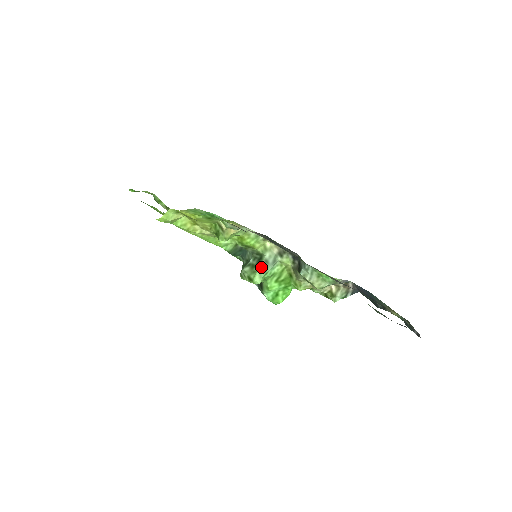
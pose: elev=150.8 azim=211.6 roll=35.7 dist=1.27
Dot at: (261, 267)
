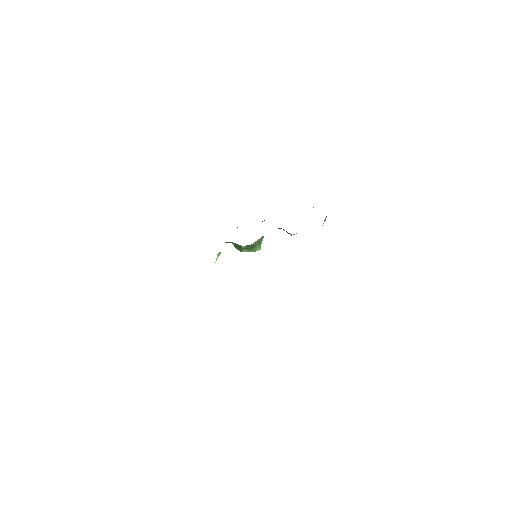
Dot at: (256, 247)
